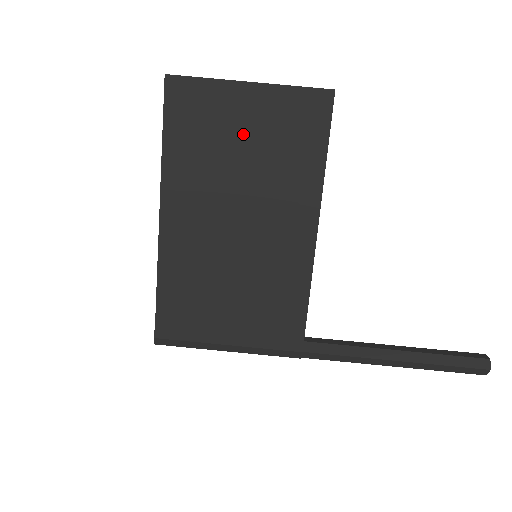
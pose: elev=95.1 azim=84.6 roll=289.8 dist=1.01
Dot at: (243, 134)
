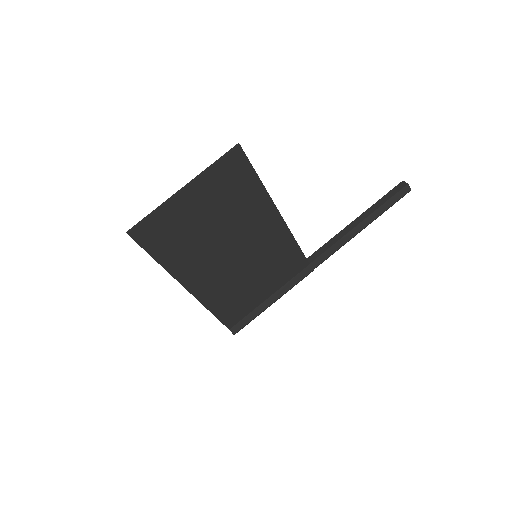
Dot at: (203, 216)
